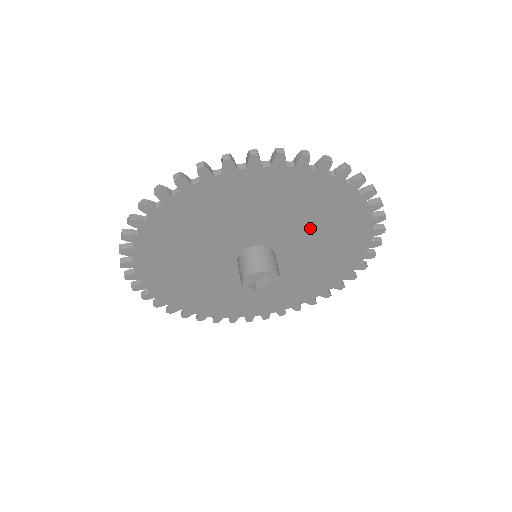
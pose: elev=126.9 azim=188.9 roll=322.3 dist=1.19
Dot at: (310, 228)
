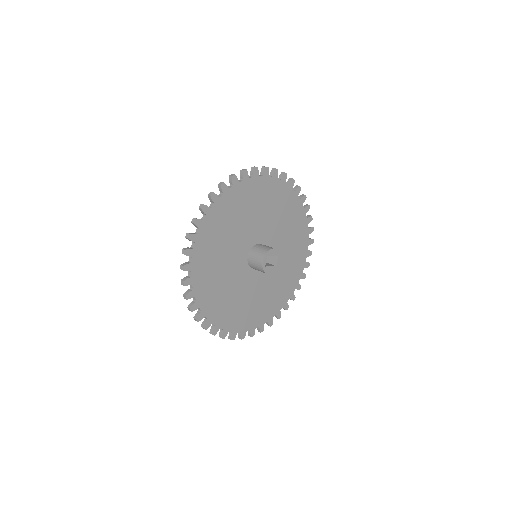
Dot at: (283, 261)
